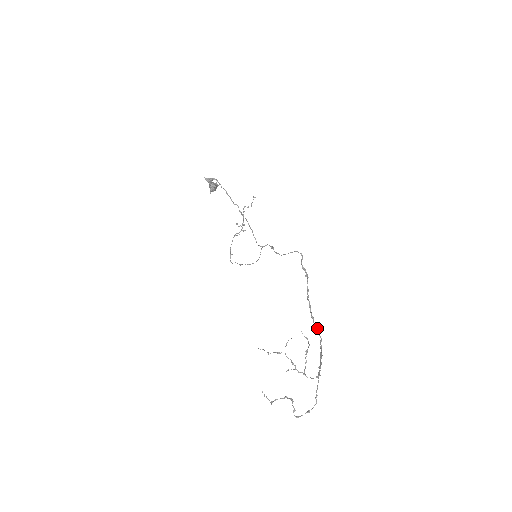
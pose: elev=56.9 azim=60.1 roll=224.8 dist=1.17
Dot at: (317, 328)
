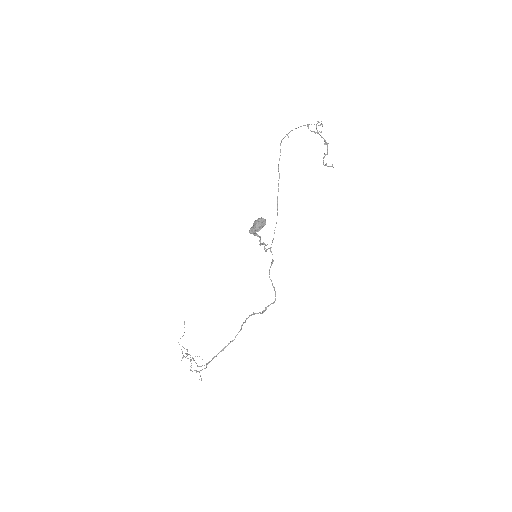
Dot at: occluded
